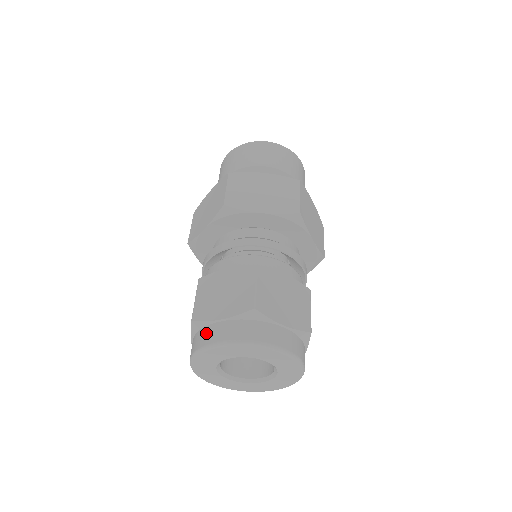
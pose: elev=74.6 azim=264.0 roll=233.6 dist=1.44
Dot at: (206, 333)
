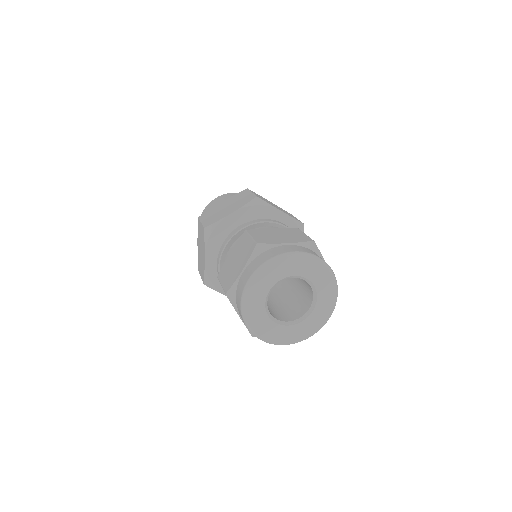
Dot at: (239, 288)
